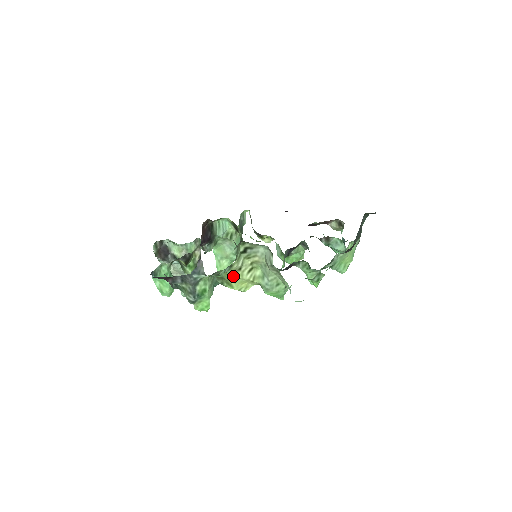
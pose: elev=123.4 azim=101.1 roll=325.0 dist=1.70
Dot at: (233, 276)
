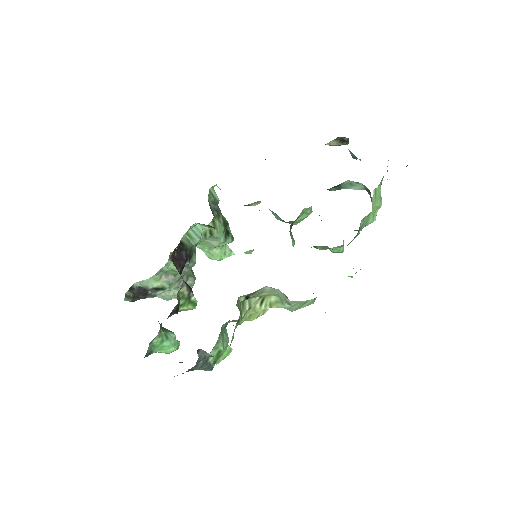
Dot at: (244, 318)
